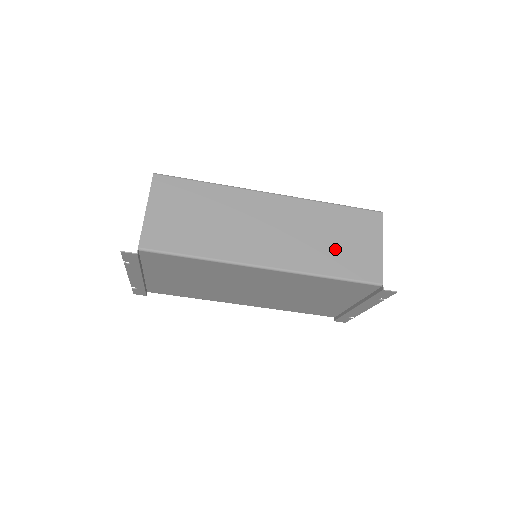
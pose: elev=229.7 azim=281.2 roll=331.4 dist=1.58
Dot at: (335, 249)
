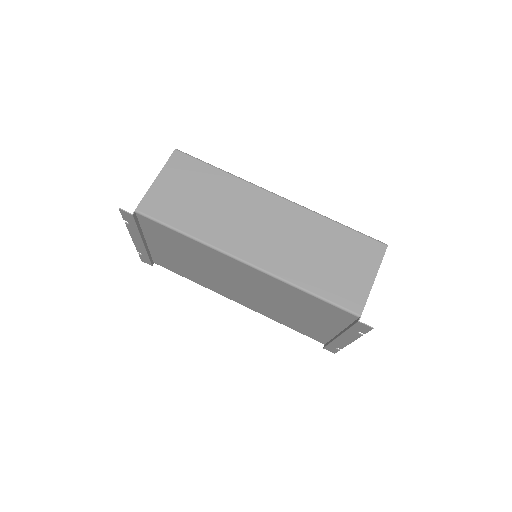
Dot at: (323, 266)
